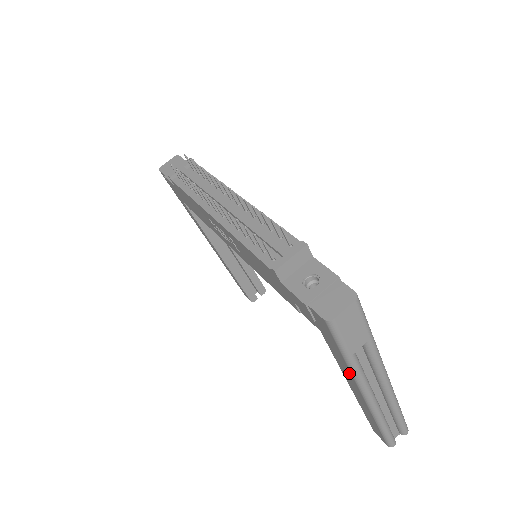
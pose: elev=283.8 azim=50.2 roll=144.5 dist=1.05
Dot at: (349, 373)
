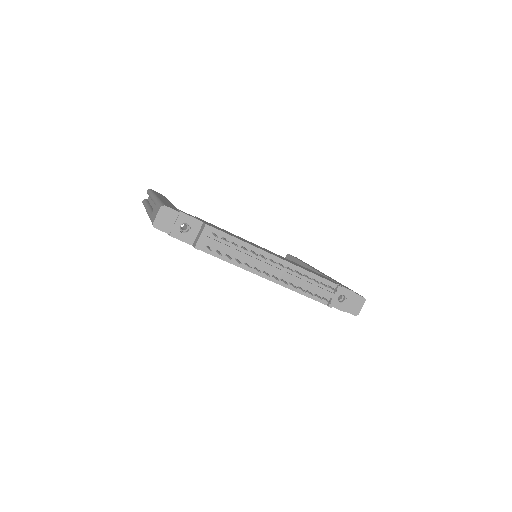
Dot at: occluded
